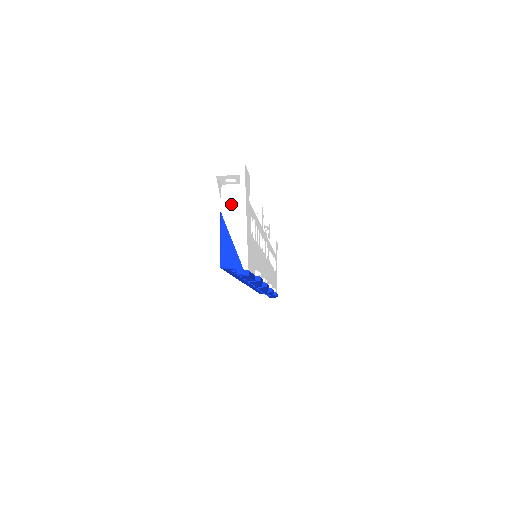
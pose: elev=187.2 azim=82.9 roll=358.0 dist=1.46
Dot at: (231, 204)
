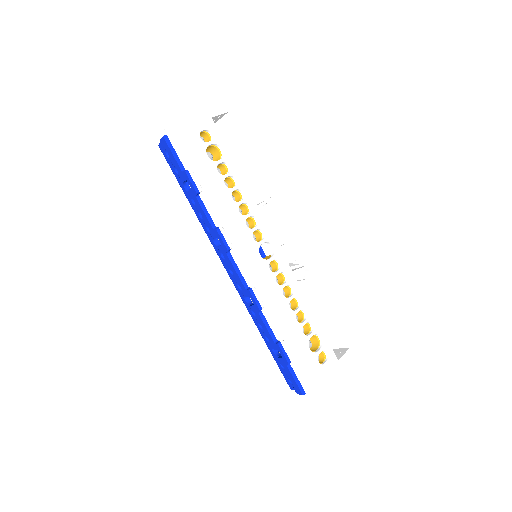
Dot at: occluded
